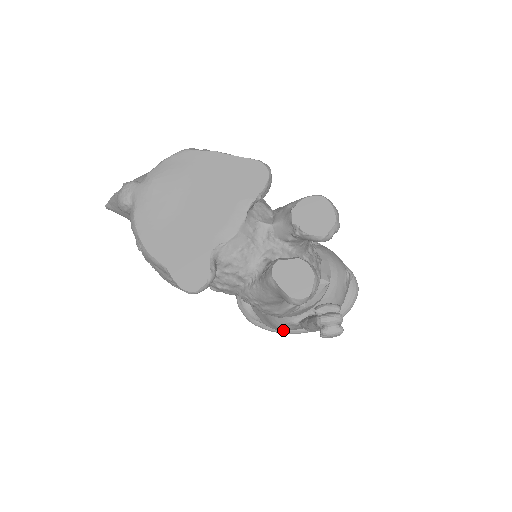
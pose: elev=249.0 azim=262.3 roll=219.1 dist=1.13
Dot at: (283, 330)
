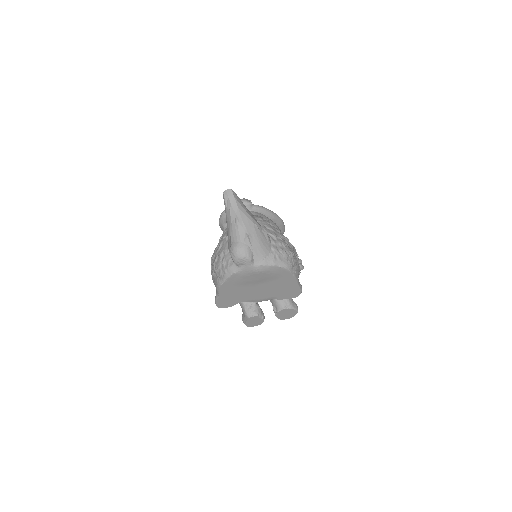
Dot at: occluded
